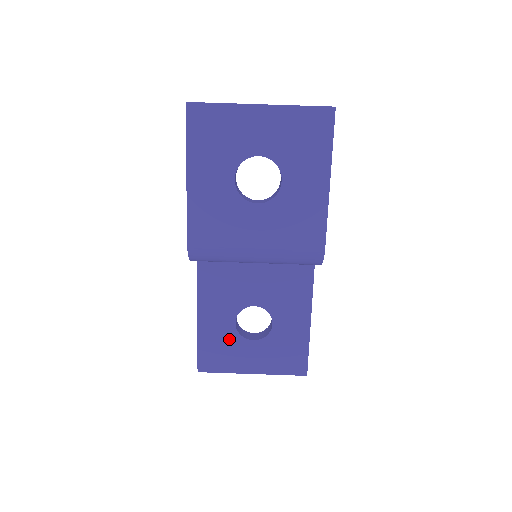
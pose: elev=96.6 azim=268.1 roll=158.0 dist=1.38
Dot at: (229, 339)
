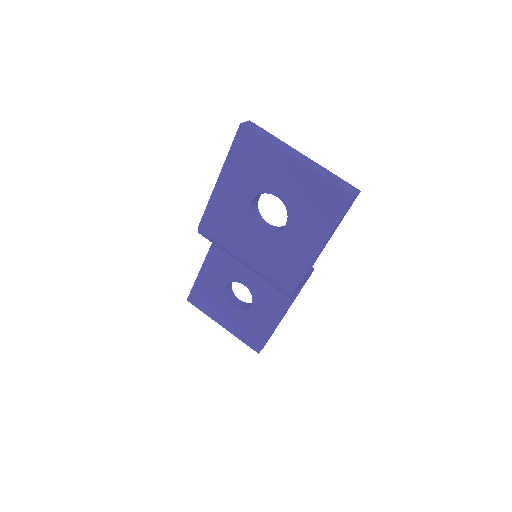
Dot at: (217, 294)
